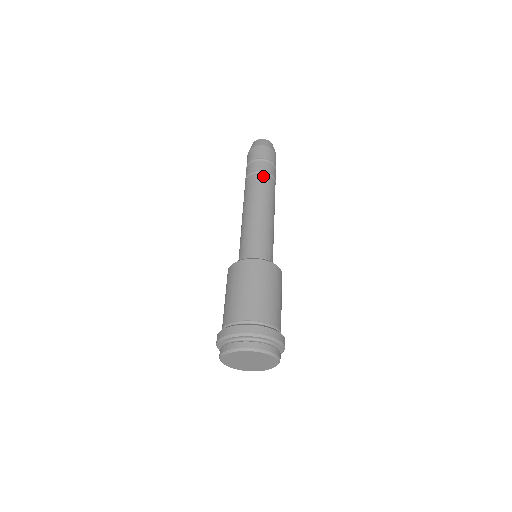
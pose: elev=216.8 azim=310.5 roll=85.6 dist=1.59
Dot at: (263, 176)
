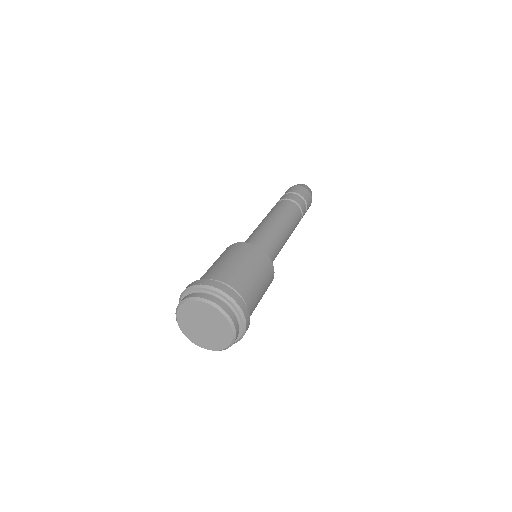
Dot at: (286, 201)
